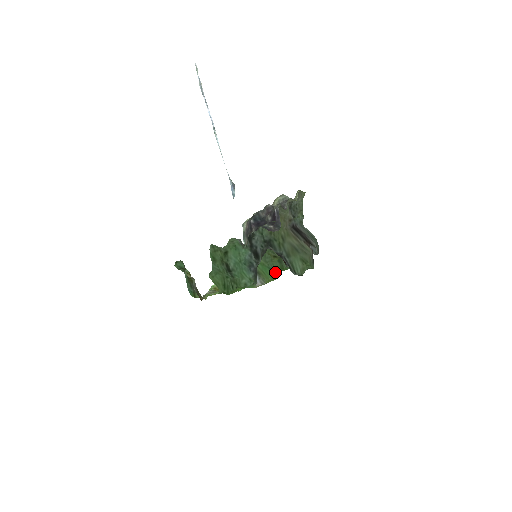
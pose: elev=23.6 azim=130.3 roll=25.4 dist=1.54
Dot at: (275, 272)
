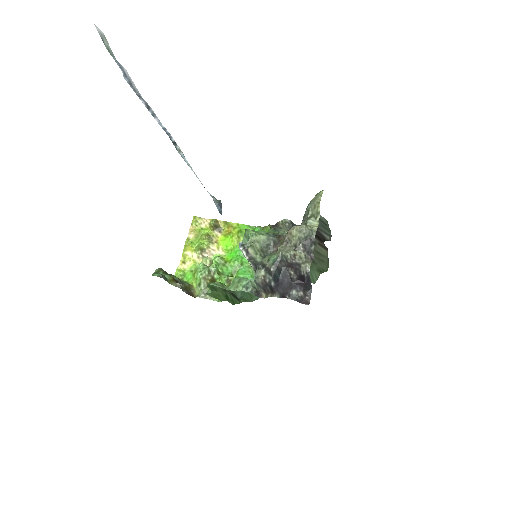
Dot at: occluded
